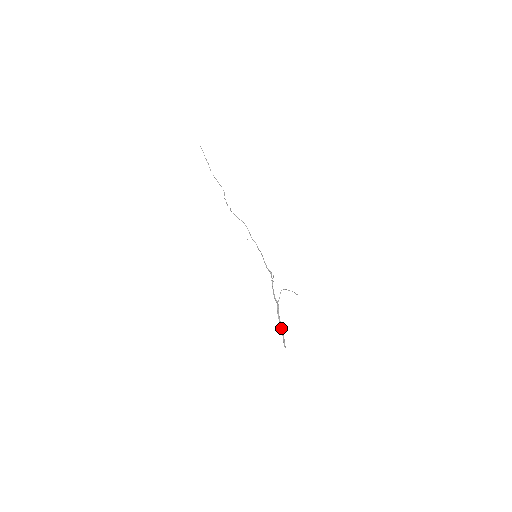
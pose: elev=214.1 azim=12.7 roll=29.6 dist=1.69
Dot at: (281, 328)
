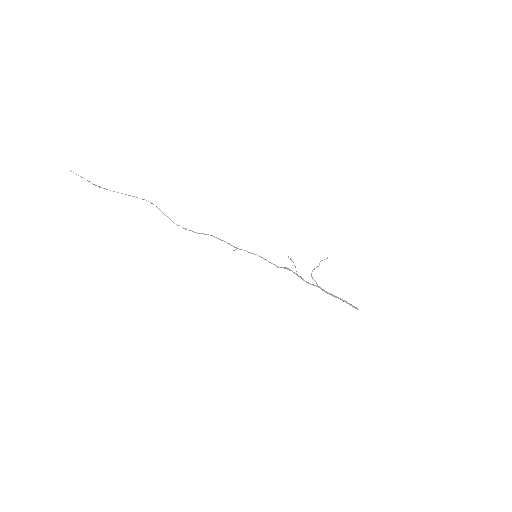
Dot at: occluded
